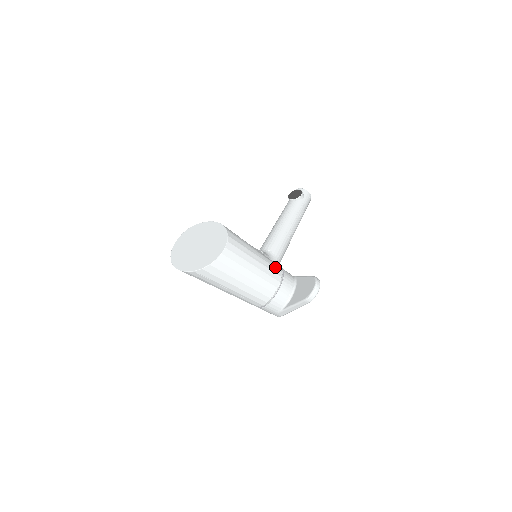
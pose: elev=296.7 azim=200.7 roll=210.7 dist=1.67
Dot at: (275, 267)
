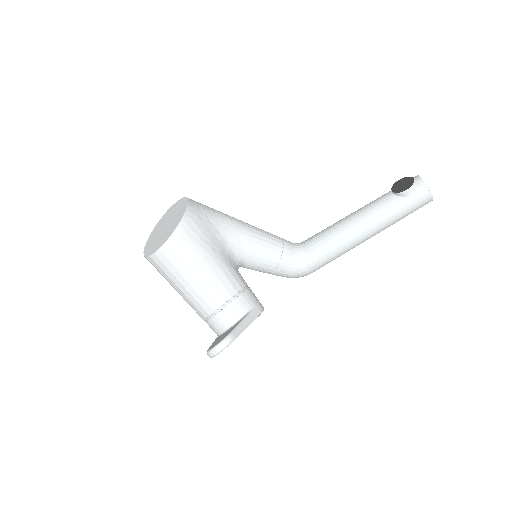
Dot at: (219, 292)
